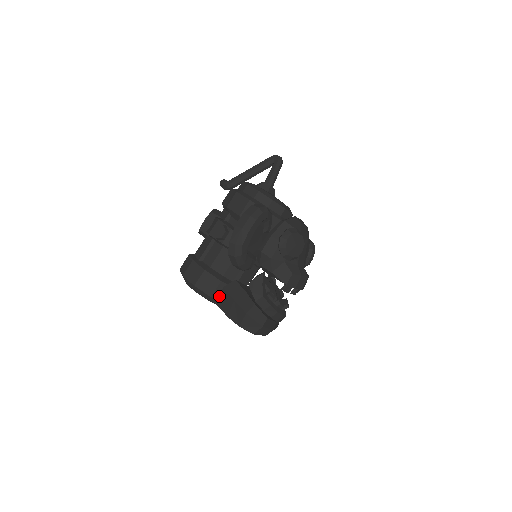
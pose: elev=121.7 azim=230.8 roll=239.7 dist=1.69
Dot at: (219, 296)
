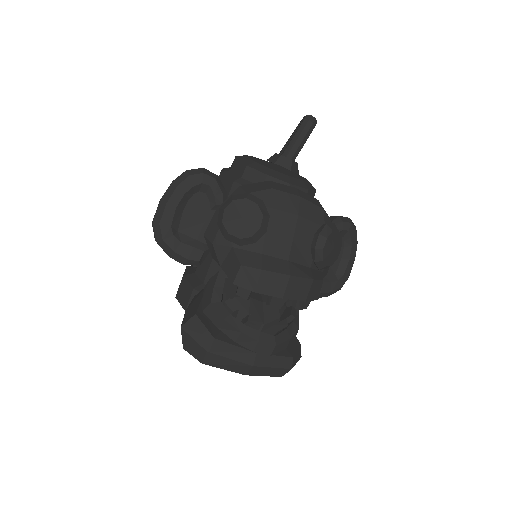
Dot at: occluded
